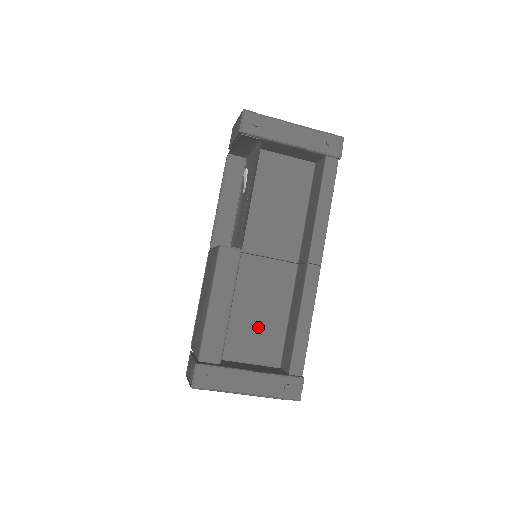
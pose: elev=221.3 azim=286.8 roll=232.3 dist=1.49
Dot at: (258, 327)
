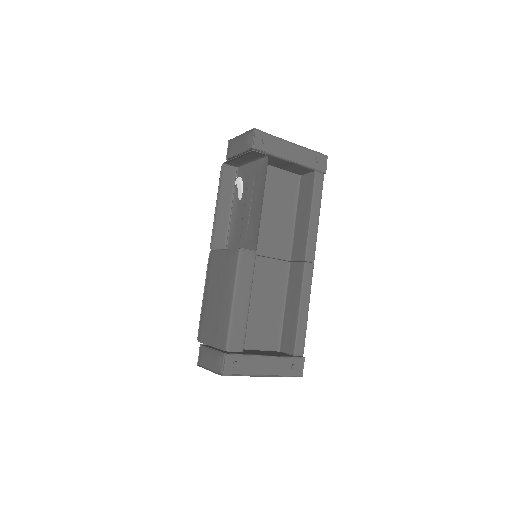
Dot at: (262, 318)
